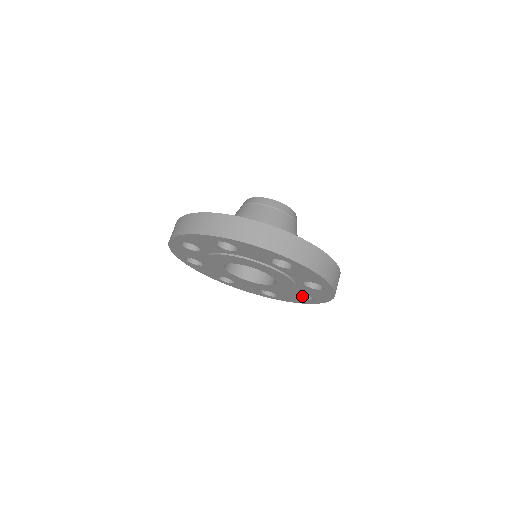
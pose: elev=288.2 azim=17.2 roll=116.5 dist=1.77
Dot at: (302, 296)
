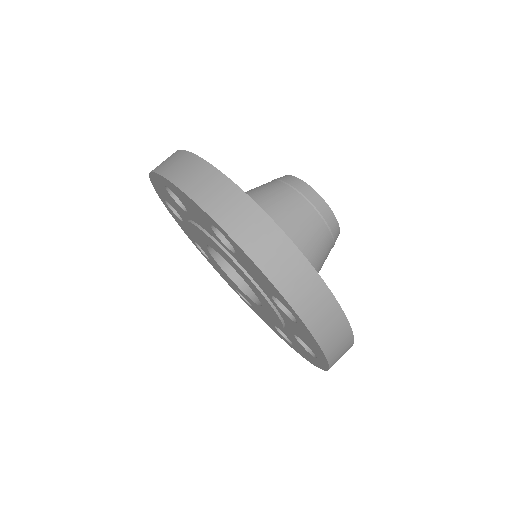
Dot at: occluded
